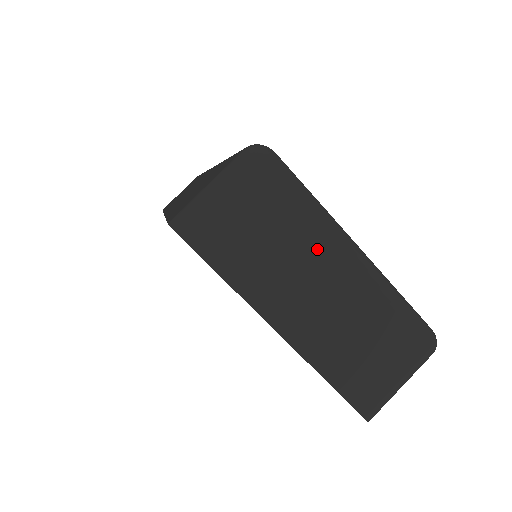
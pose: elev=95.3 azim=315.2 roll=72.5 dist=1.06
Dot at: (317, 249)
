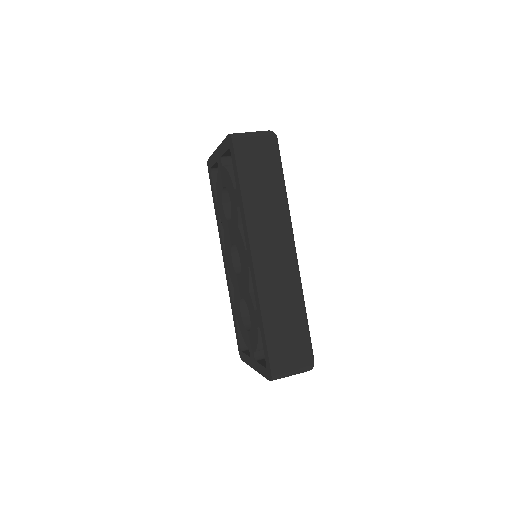
Dot at: occluded
